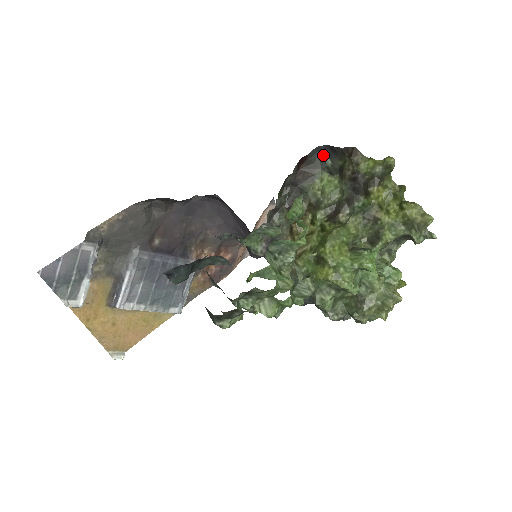
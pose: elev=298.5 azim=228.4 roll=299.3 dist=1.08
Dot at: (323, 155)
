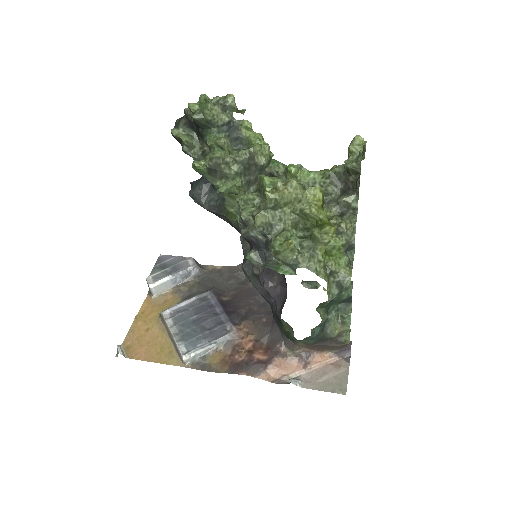
Dot at: occluded
